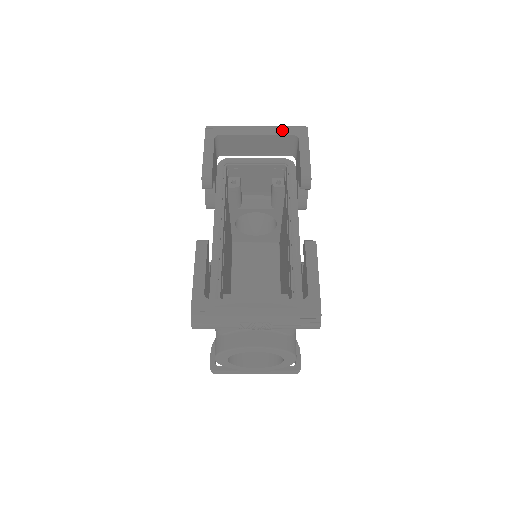
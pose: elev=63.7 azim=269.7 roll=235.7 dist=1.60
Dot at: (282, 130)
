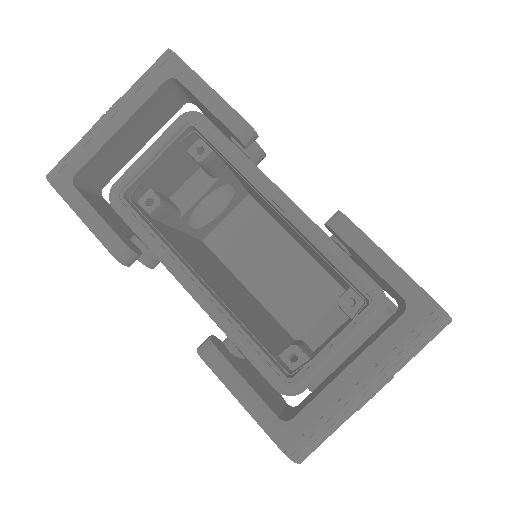
Dot at: (144, 88)
